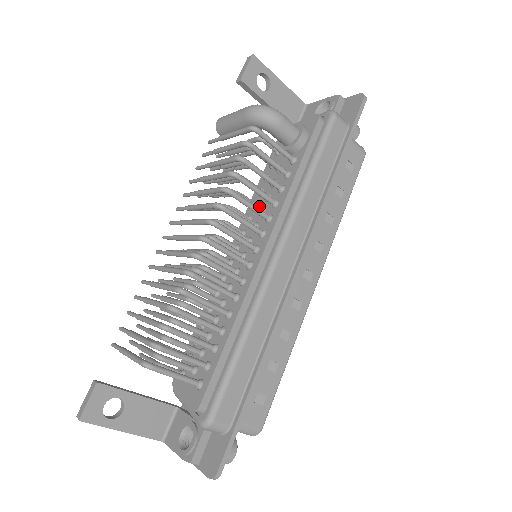
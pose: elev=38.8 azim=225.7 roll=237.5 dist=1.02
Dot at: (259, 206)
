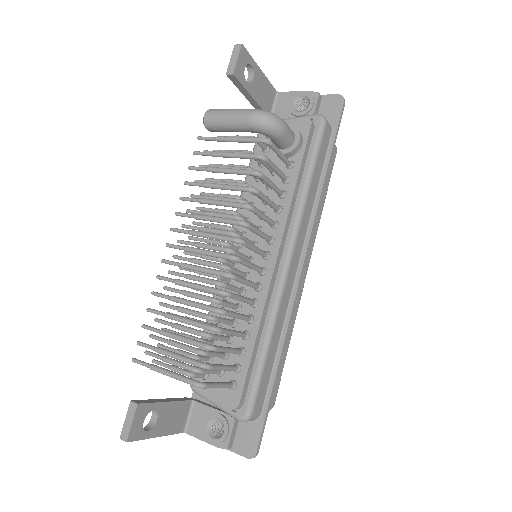
Dot at: (257, 208)
